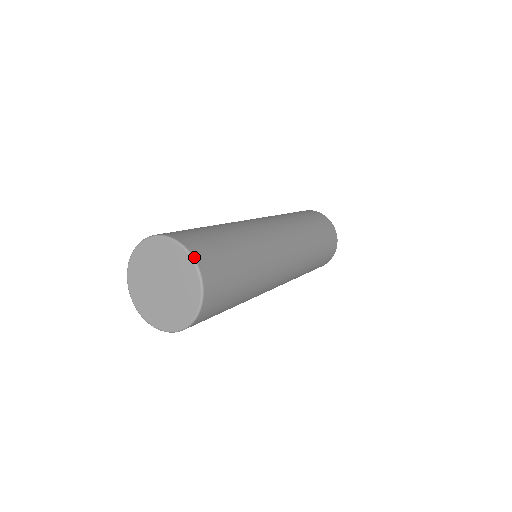
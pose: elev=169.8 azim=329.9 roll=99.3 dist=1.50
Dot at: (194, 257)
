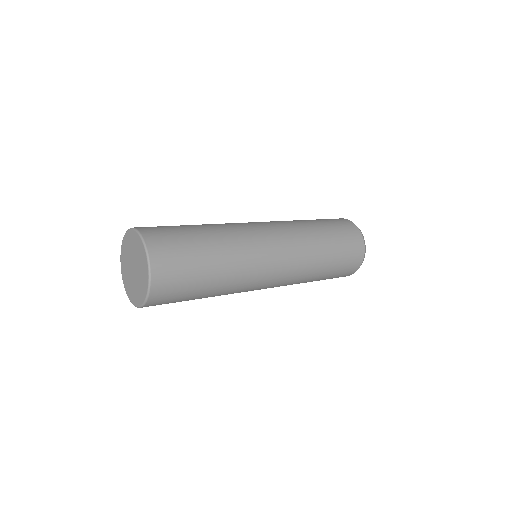
Dot at: (151, 285)
